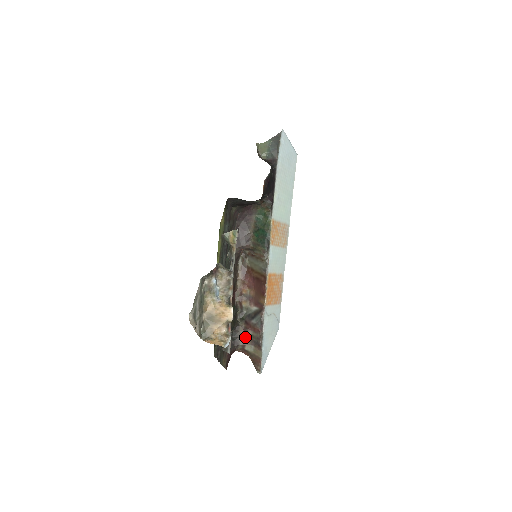
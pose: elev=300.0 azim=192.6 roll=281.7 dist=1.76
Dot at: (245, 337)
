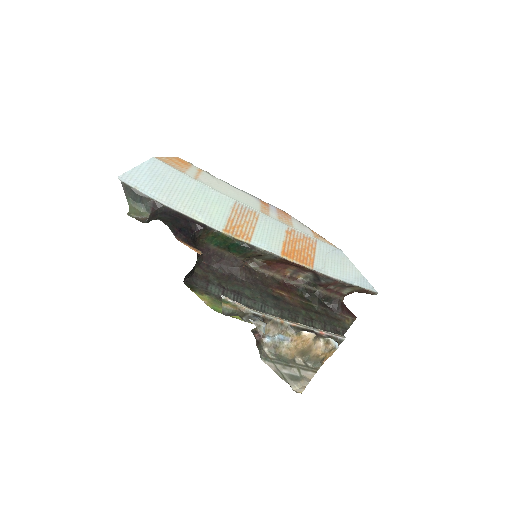
Dot at: (334, 292)
